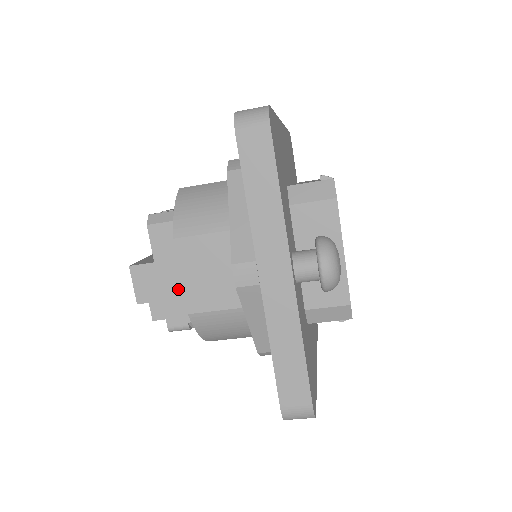
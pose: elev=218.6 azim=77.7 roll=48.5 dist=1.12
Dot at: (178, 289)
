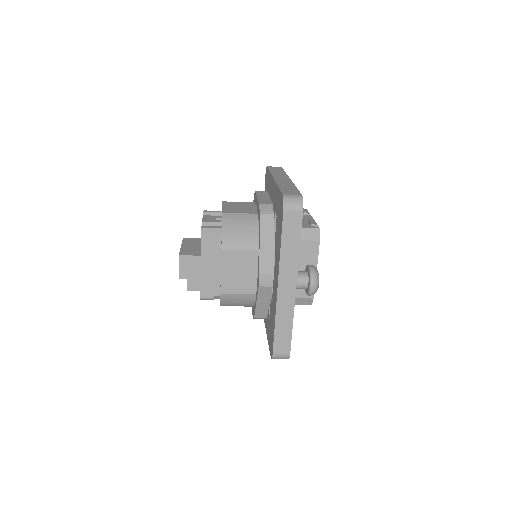
Dot at: (212, 276)
